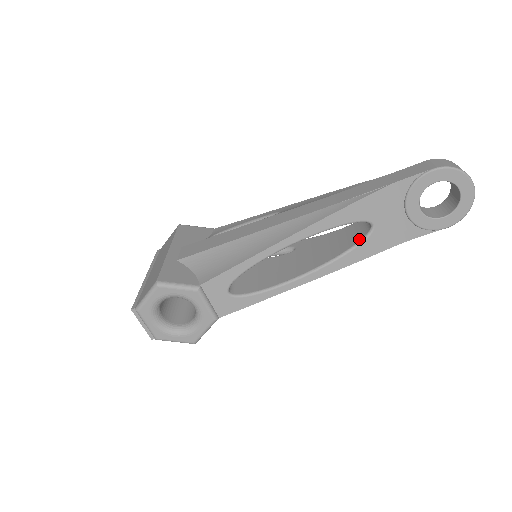
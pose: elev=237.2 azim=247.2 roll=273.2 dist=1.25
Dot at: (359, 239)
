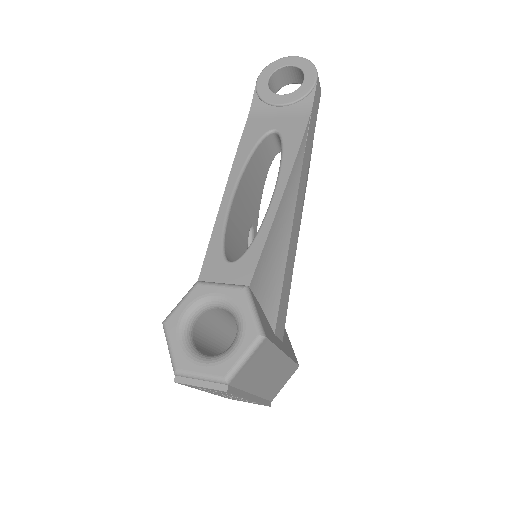
Dot at: (281, 145)
